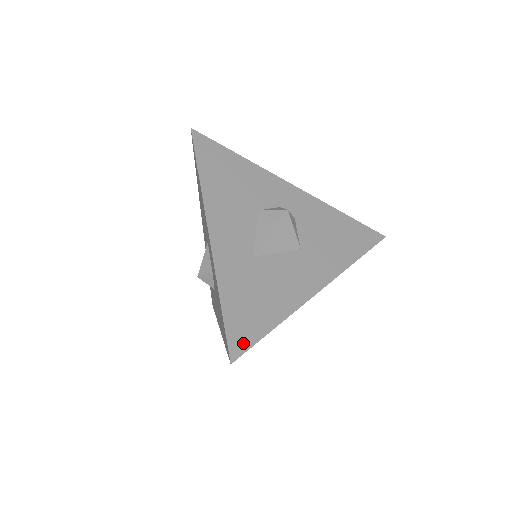
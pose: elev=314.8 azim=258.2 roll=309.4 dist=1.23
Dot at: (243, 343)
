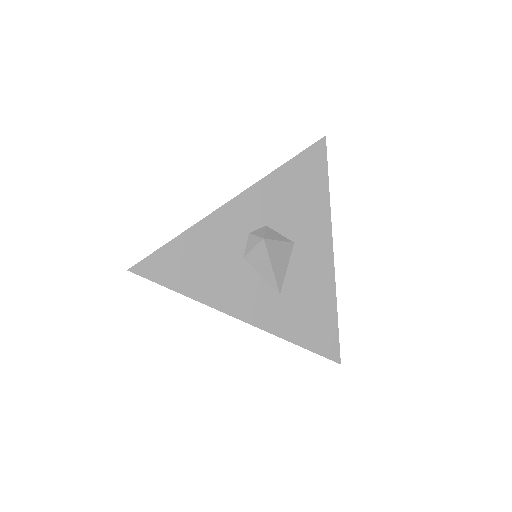
Dot at: (334, 347)
